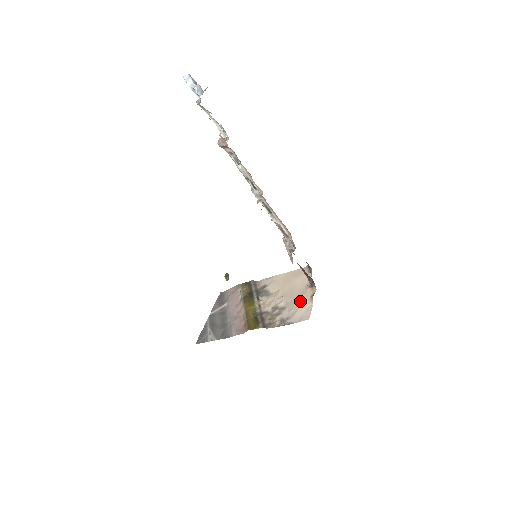
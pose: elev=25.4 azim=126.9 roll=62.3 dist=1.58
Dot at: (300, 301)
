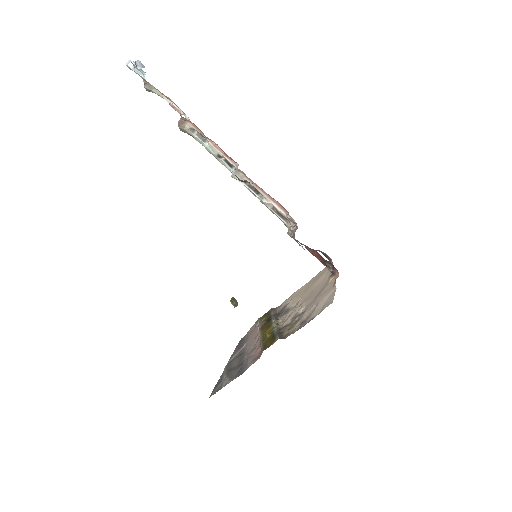
Dot at: (321, 294)
